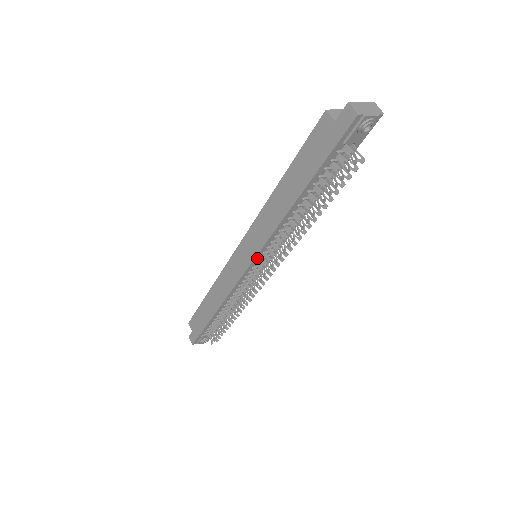
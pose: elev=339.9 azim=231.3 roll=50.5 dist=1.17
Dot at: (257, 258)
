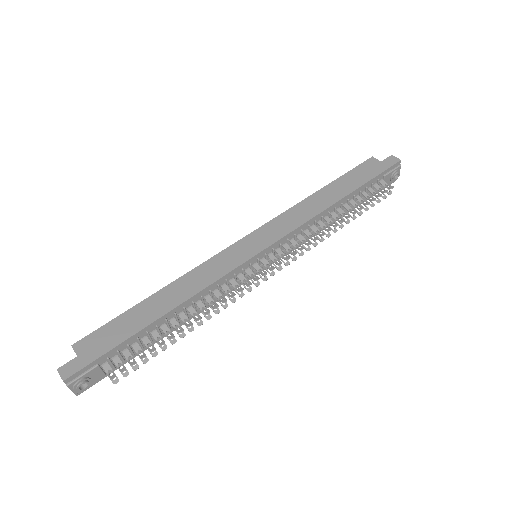
Dot at: (272, 247)
